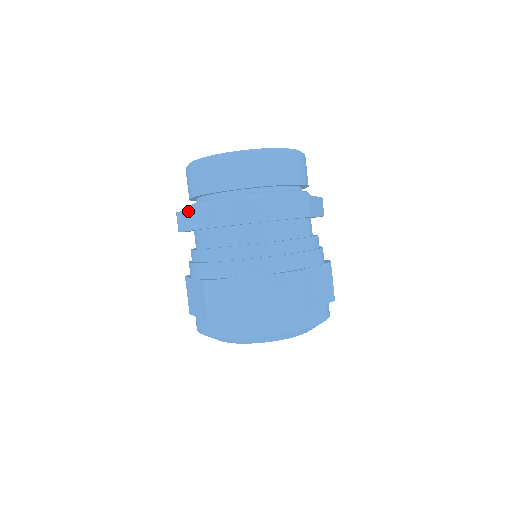
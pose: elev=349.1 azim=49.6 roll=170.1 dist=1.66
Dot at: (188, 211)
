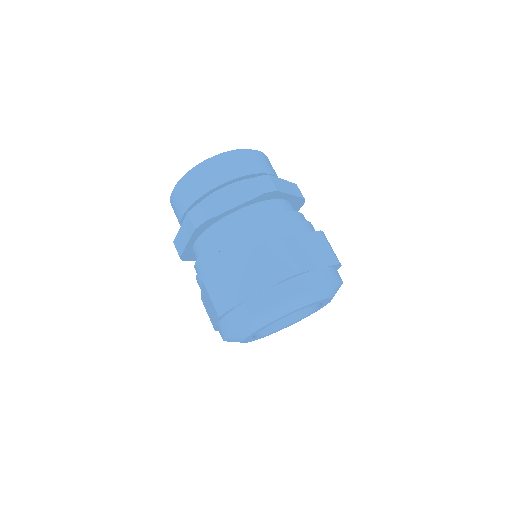
Dot at: (178, 233)
